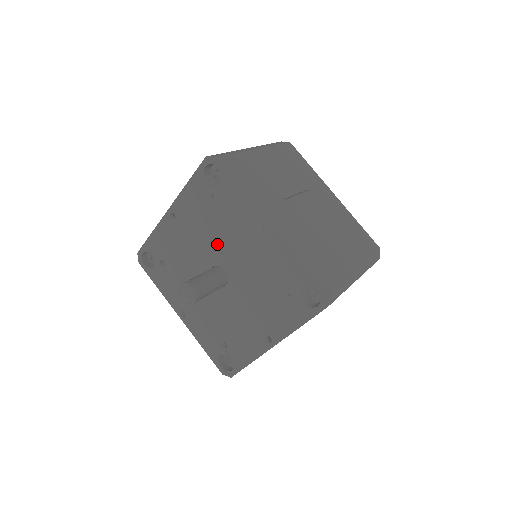
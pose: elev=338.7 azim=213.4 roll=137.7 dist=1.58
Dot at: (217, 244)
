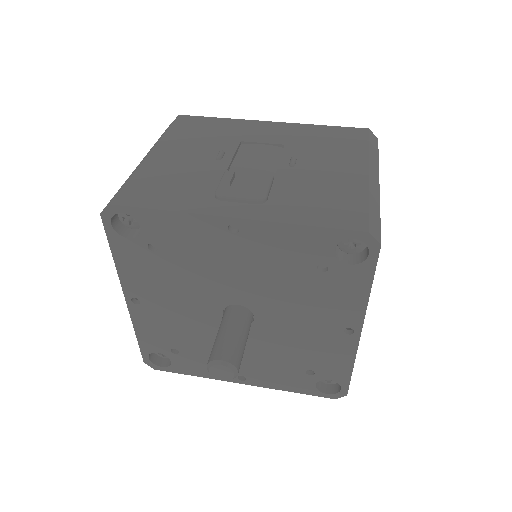
Dot at: (272, 297)
